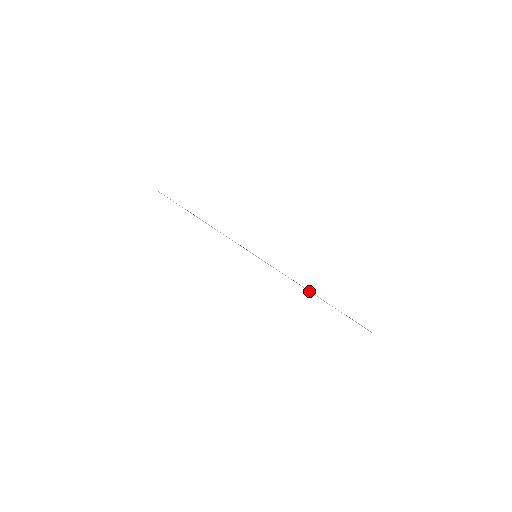
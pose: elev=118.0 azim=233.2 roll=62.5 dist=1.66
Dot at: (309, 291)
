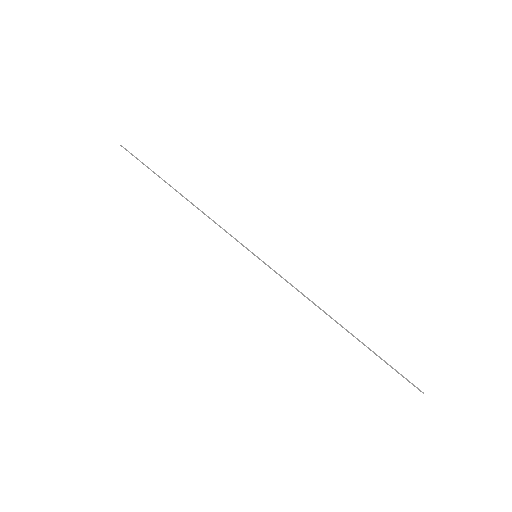
Dot at: (331, 318)
